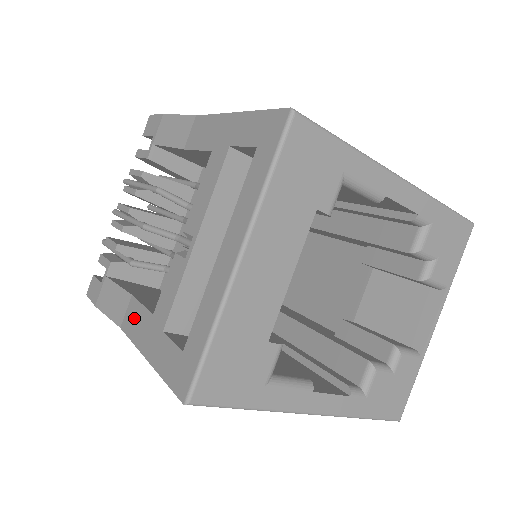
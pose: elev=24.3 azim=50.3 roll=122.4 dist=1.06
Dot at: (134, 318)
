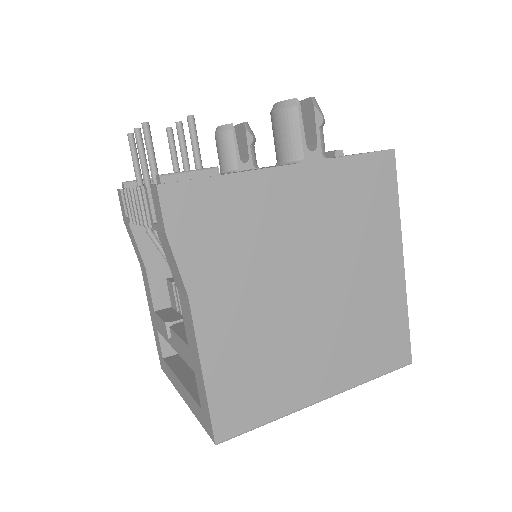
Dot at: (146, 284)
